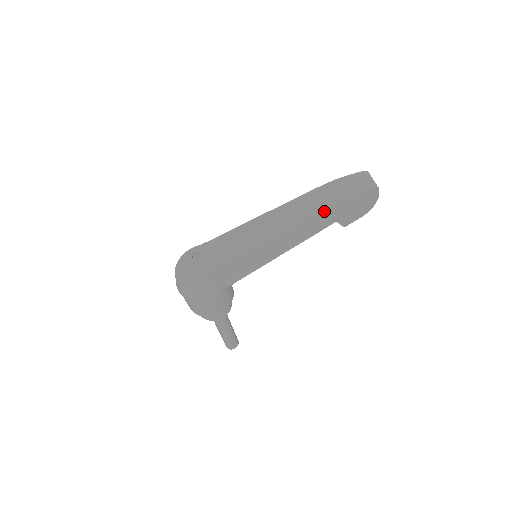
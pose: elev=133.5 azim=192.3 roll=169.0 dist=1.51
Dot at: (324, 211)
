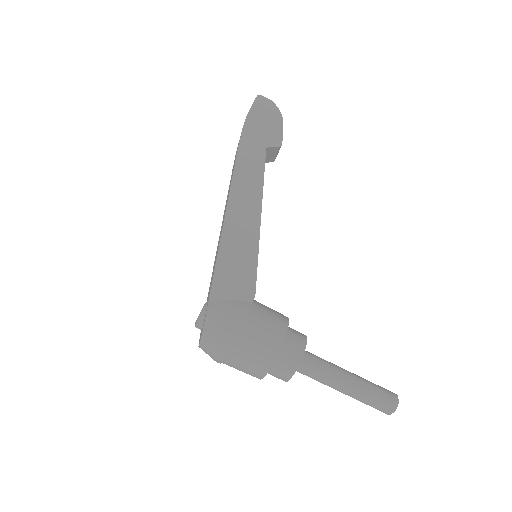
Dot at: (241, 148)
